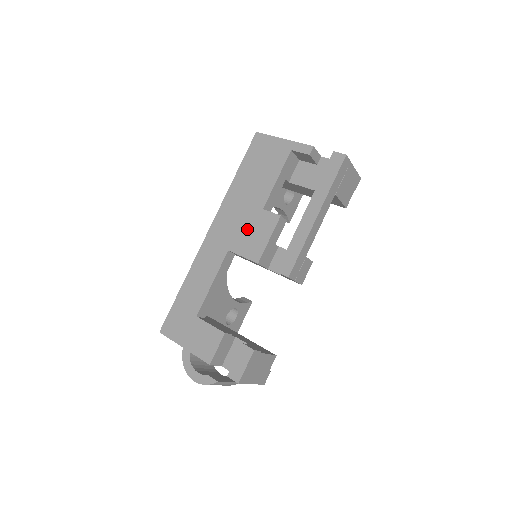
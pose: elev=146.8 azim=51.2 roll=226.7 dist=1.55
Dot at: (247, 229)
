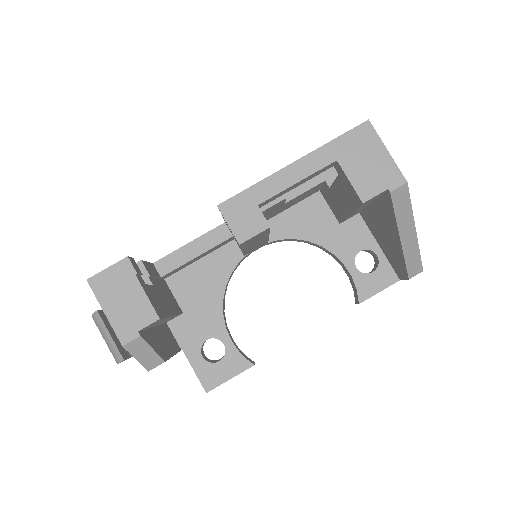
Dot at: occluded
